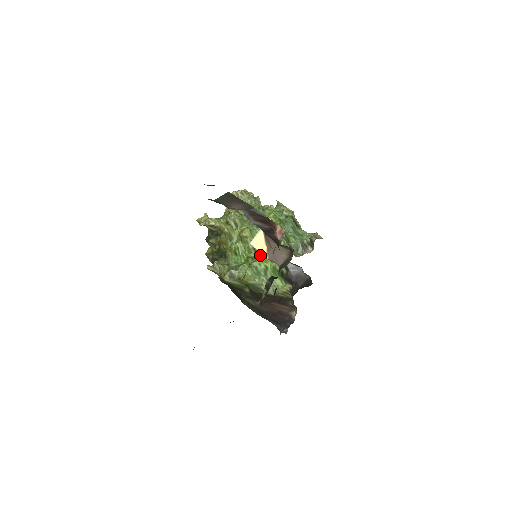
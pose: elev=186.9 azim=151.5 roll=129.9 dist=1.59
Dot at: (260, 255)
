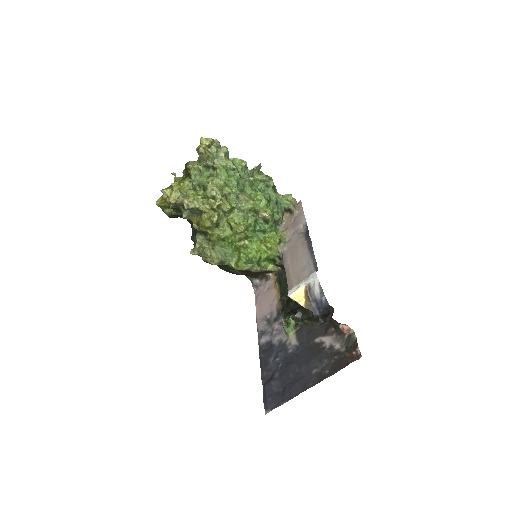
Dot at: (253, 245)
